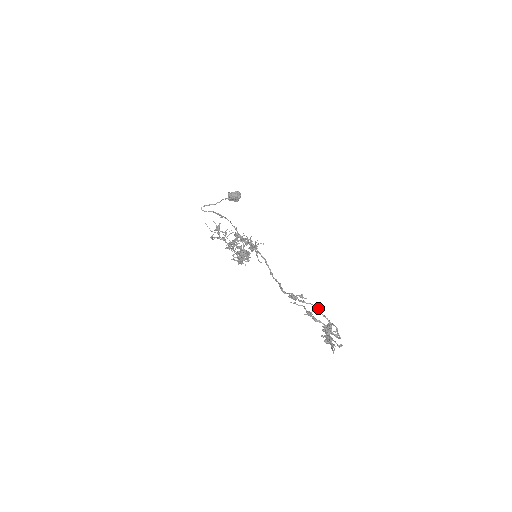
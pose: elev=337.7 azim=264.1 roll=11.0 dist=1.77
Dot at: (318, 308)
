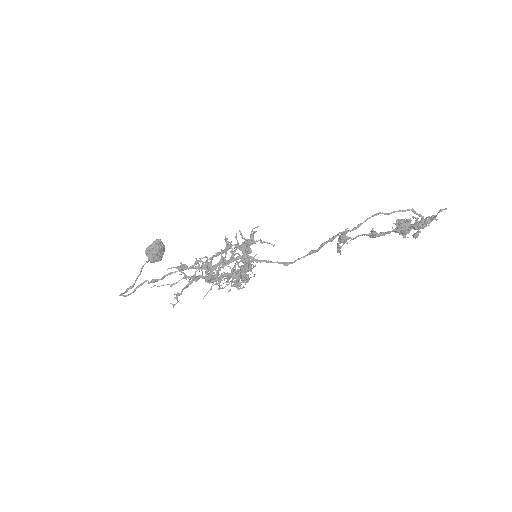
Dot at: (378, 213)
